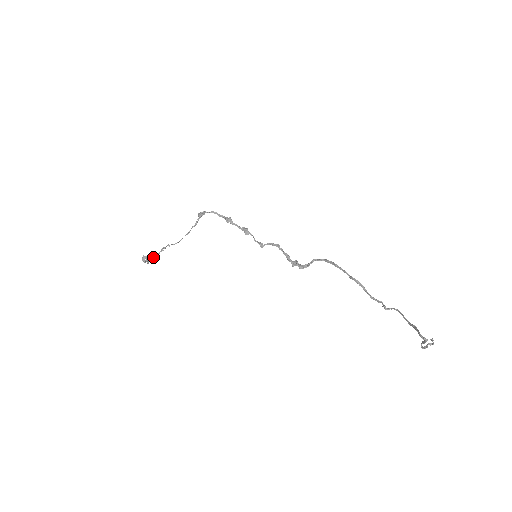
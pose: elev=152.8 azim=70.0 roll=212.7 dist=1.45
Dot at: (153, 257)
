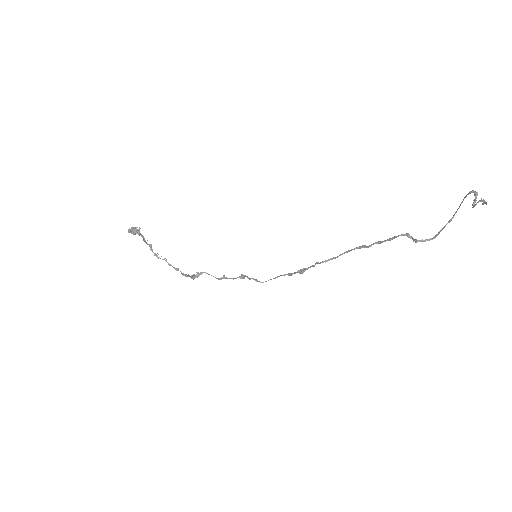
Dot at: (140, 235)
